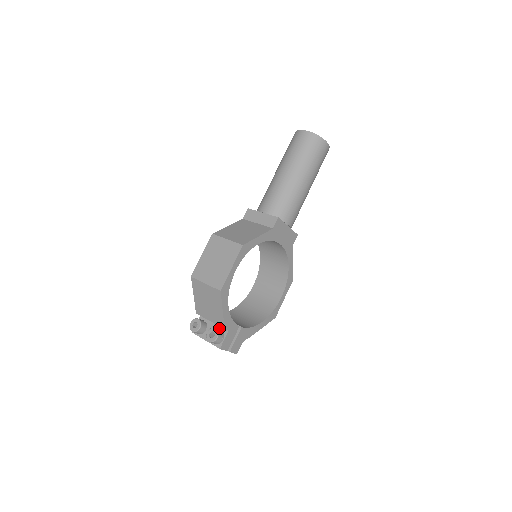
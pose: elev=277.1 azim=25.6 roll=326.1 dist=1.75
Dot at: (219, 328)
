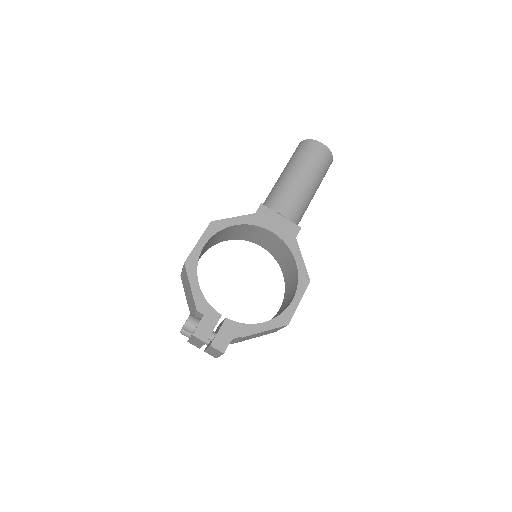
Dot at: occluded
